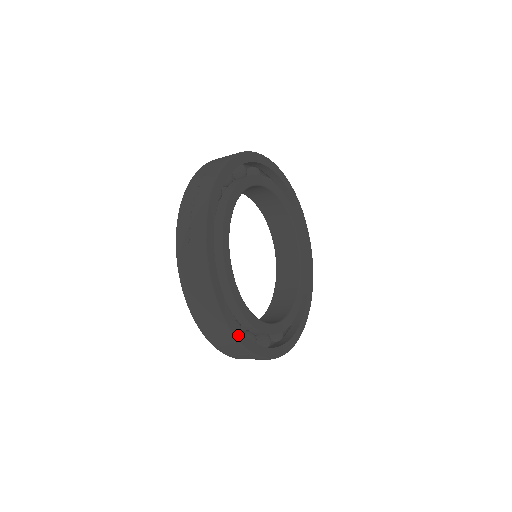
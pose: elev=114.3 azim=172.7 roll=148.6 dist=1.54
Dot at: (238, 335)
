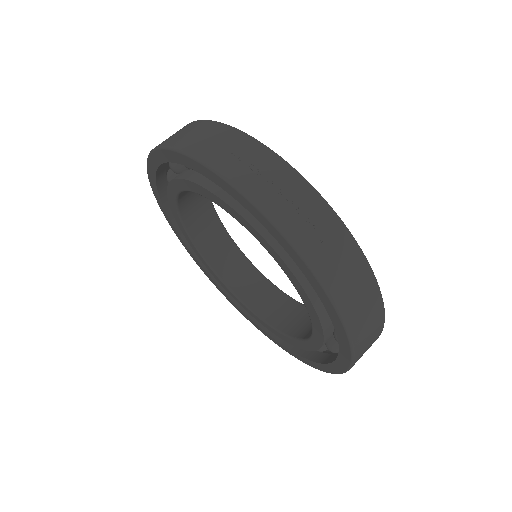
Dot at: occluded
